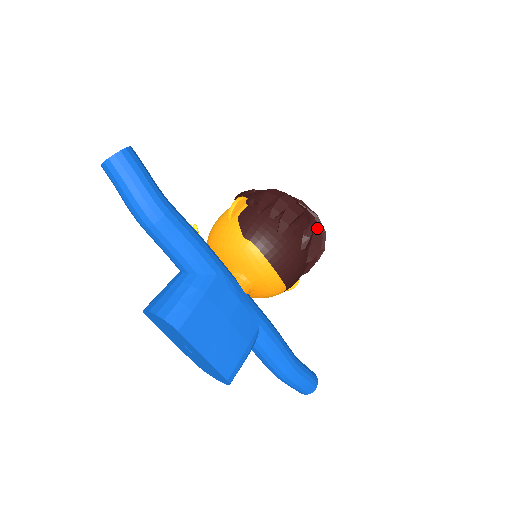
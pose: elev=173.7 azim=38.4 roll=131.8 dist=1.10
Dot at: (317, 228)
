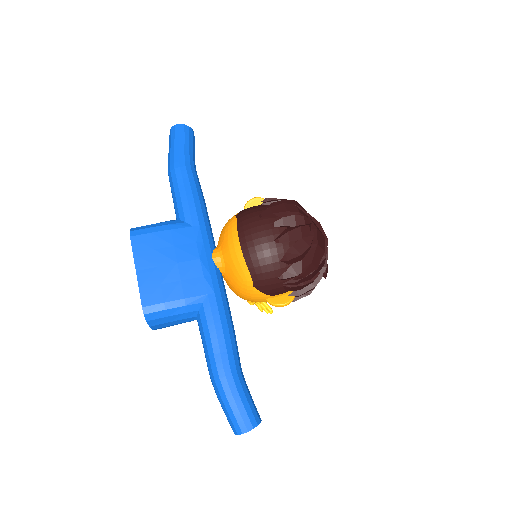
Dot at: (310, 237)
